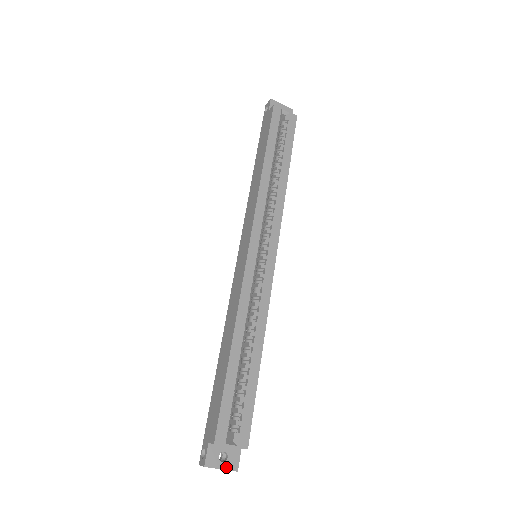
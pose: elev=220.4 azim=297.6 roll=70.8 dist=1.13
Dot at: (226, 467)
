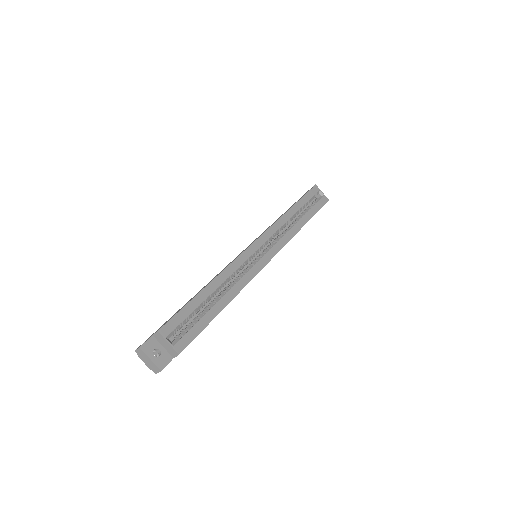
Dot at: (155, 361)
